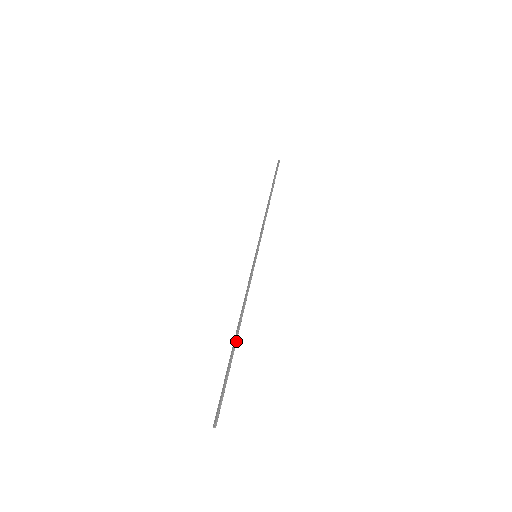
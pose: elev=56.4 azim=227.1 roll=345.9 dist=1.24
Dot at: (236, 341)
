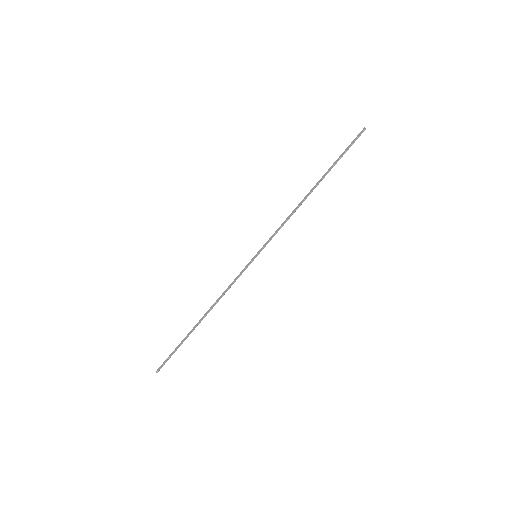
Dot at: occluded
